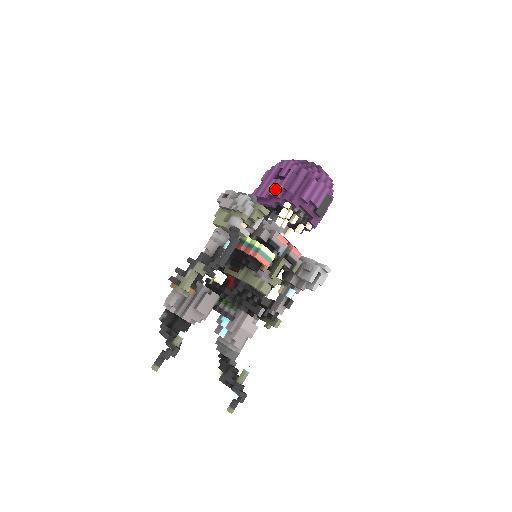
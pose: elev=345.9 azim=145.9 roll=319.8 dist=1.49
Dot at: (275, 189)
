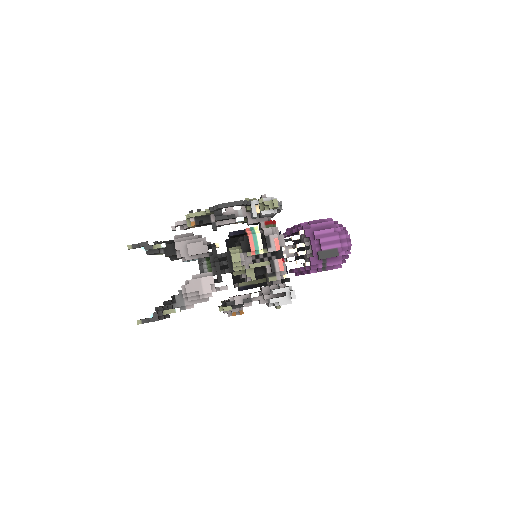
Dot at: occluded
